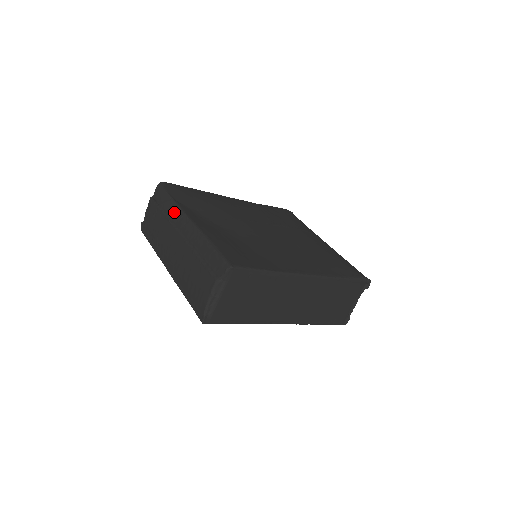
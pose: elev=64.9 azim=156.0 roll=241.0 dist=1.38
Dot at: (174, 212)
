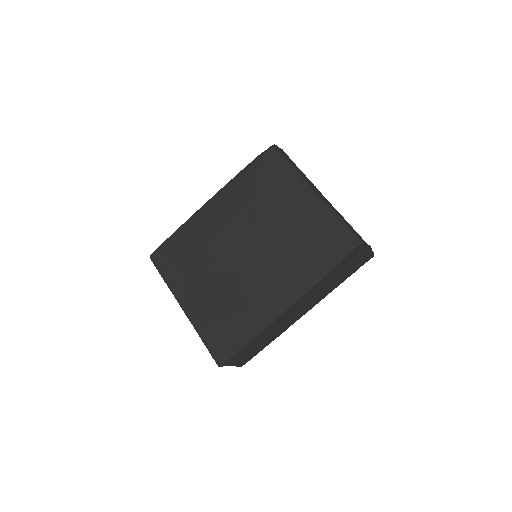
Dot at: occluded
